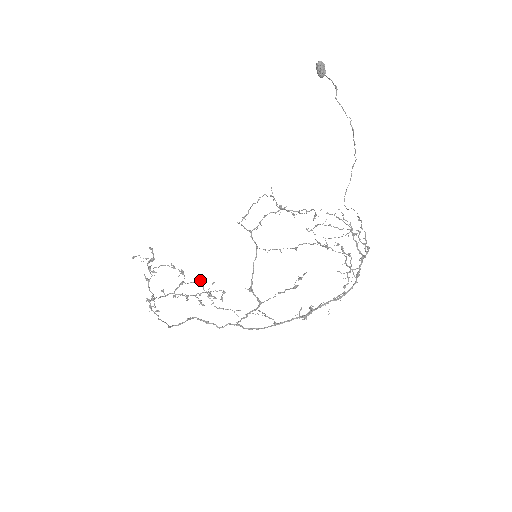
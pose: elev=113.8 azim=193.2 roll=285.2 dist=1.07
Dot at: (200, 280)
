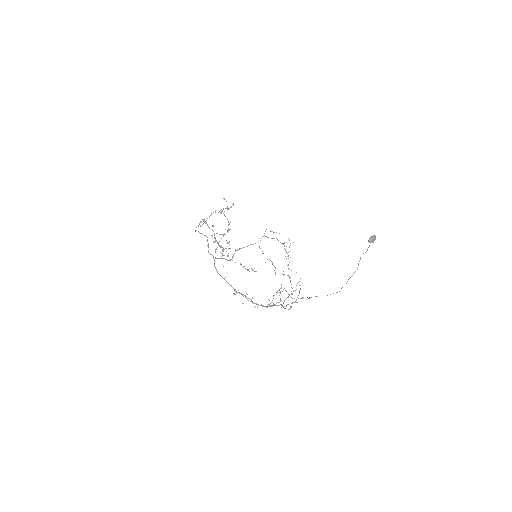
Dot at: (229, 242)
